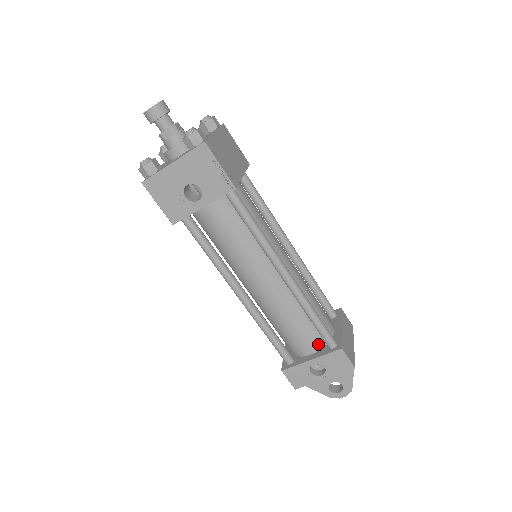
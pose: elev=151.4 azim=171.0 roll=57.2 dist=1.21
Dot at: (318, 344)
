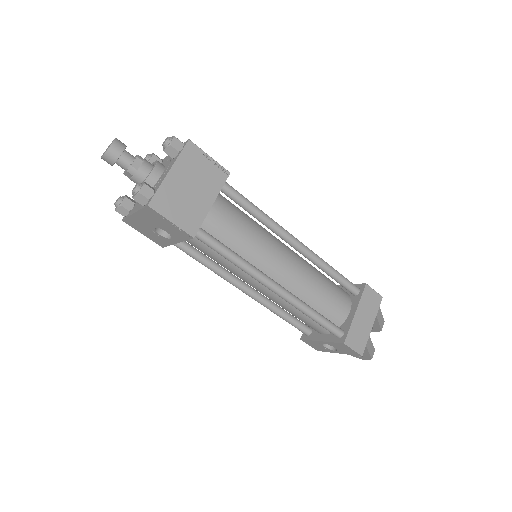
Dot at: occluded
